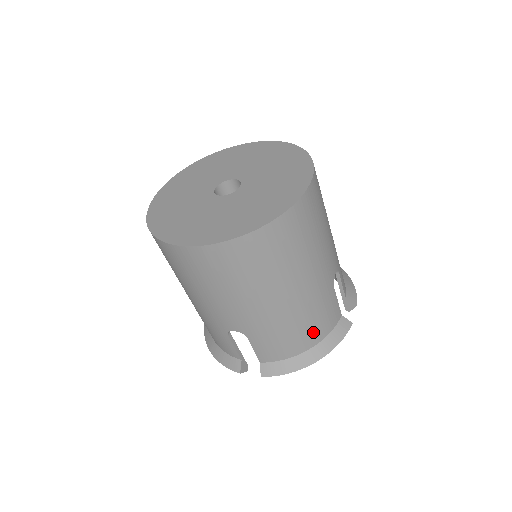
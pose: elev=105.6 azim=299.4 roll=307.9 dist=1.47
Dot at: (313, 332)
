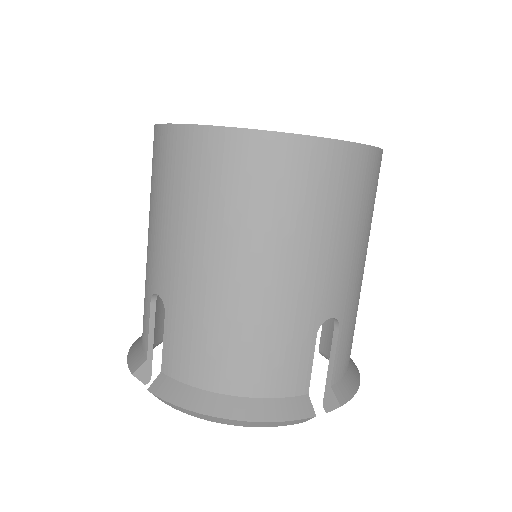
Dot at: (248, 369)
